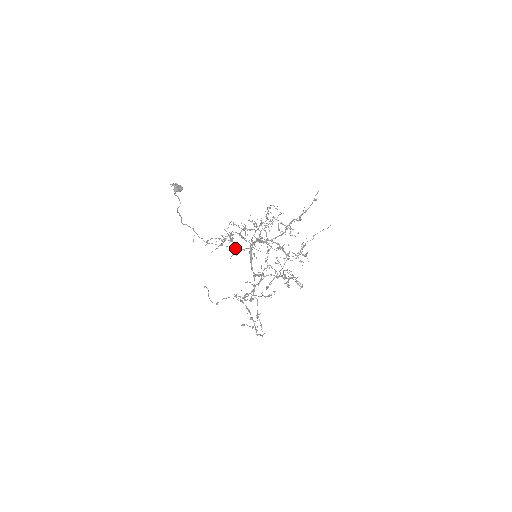
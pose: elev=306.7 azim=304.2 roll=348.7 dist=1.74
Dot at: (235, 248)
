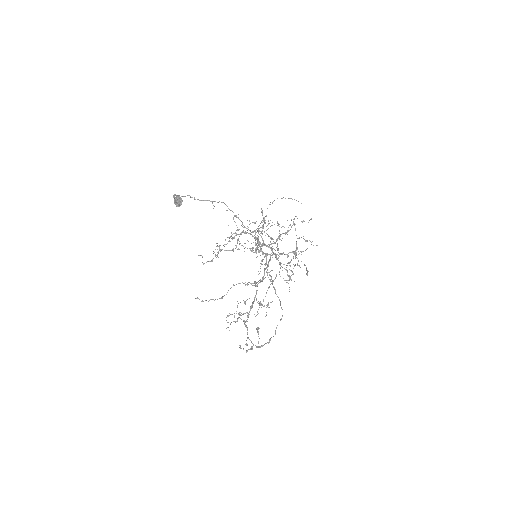
Dot at: occluded
